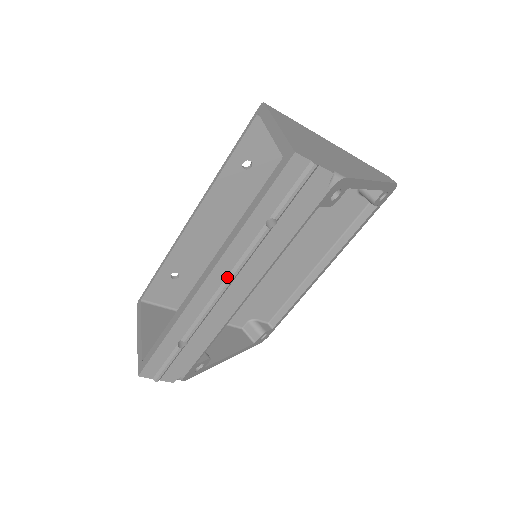
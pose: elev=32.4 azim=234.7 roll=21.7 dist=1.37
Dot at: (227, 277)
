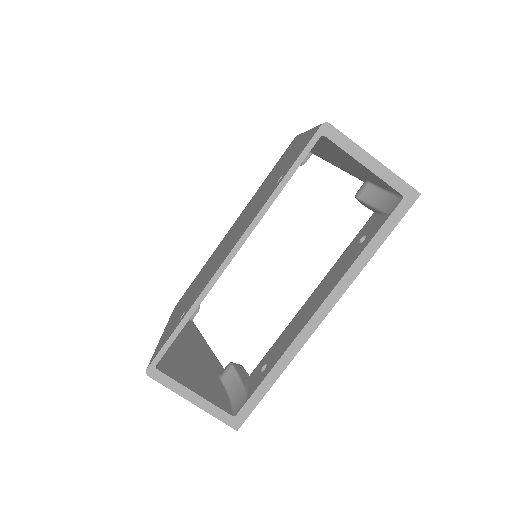
Dot at: occluded
